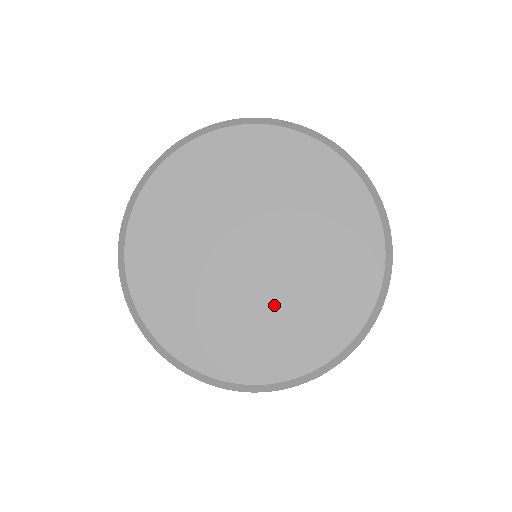
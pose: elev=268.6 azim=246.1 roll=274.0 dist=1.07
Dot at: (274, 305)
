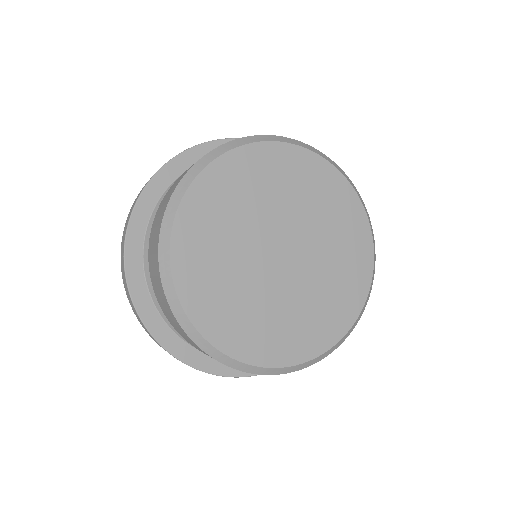
Dot at: (318, 279)
